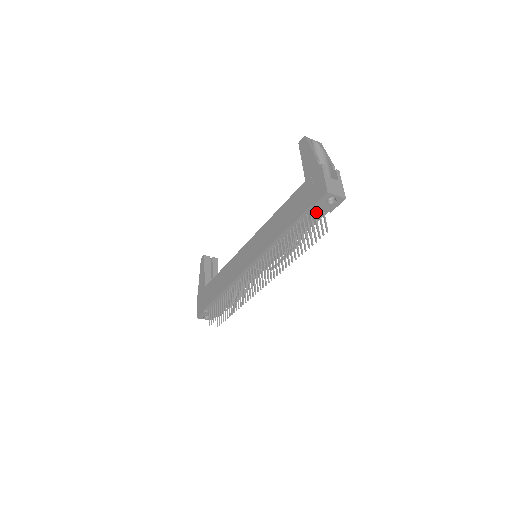
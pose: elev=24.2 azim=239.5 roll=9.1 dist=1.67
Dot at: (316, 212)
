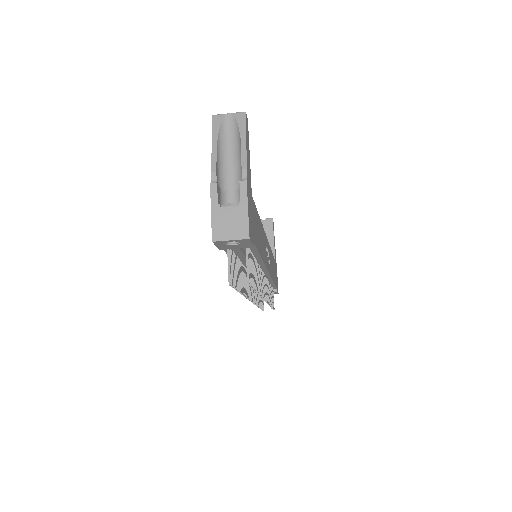
Dot at: occluded
